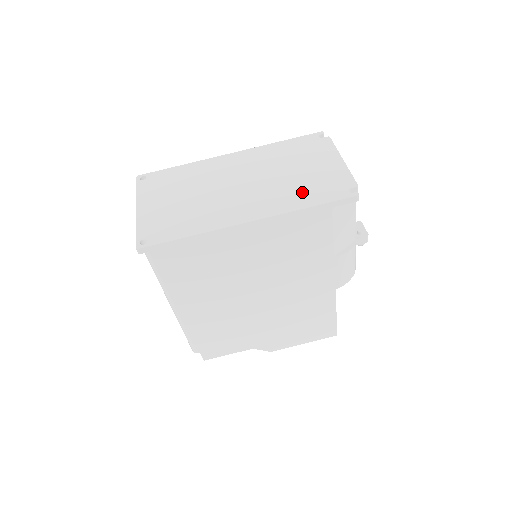
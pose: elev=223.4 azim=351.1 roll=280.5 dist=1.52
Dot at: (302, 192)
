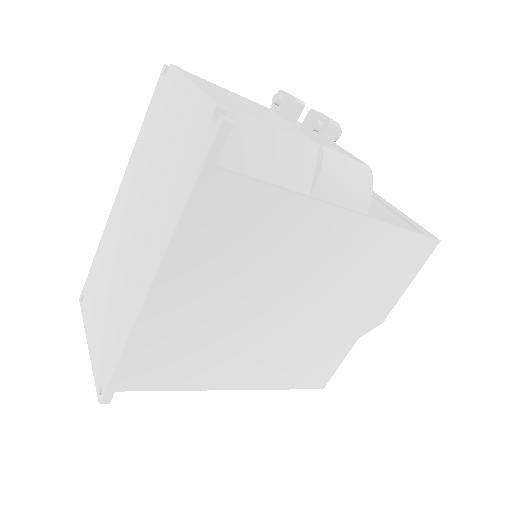
Dot at: (175, 182)
